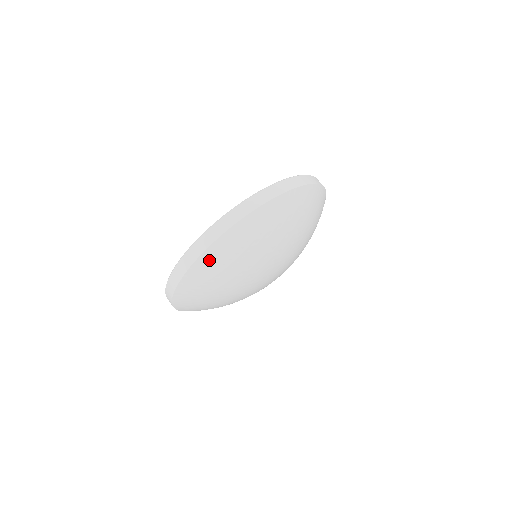
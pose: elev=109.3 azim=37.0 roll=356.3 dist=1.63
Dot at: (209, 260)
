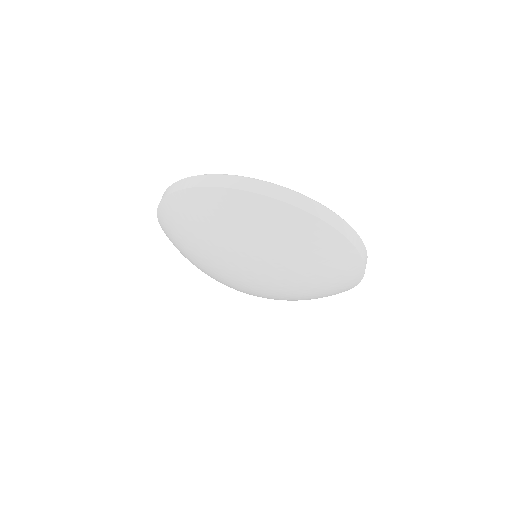
Dot at: (165, 232)
